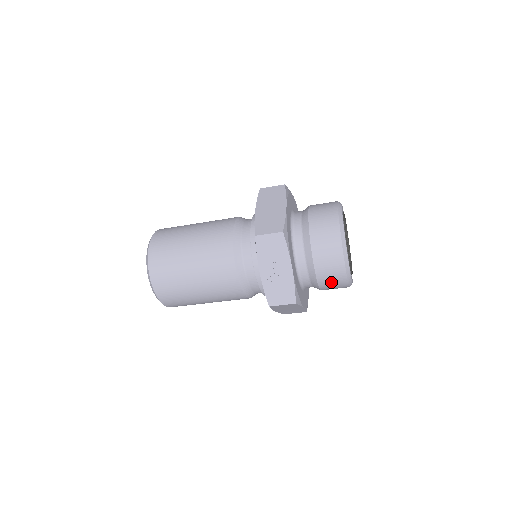
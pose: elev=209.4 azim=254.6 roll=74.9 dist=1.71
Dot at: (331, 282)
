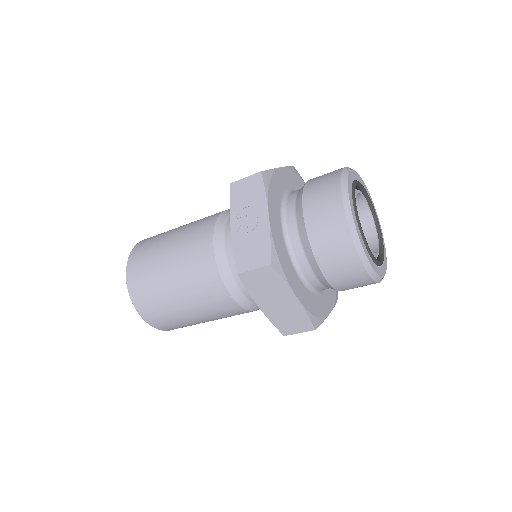
Dot at: (332, 251)
